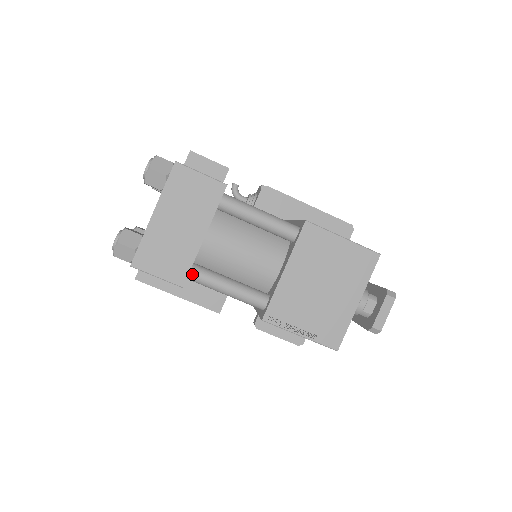
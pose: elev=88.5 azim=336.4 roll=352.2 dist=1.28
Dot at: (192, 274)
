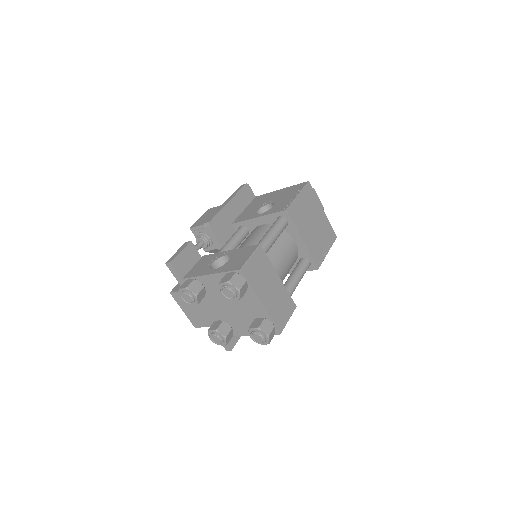
Dot at: occluded
